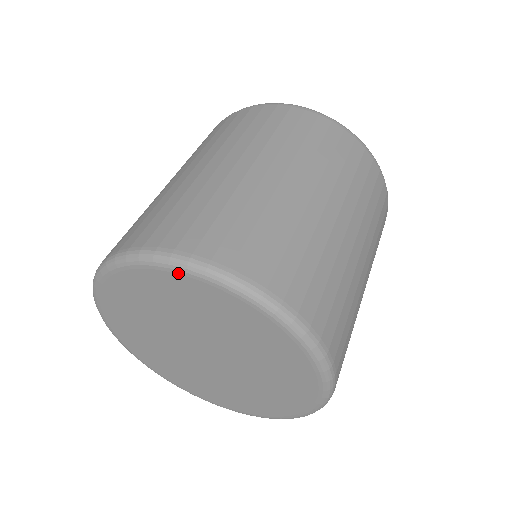
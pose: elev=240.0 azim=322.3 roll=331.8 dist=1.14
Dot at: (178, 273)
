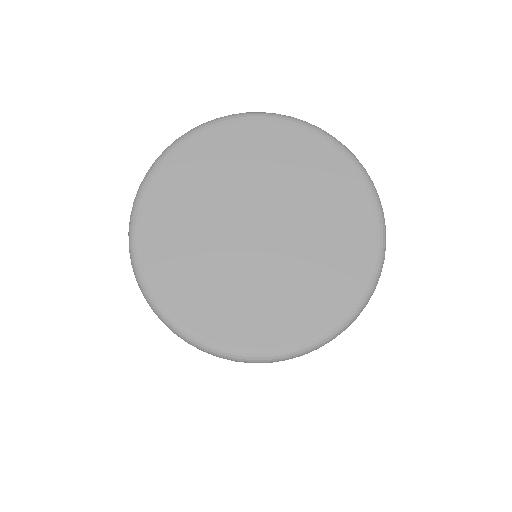
Dot at: (167, 159)
